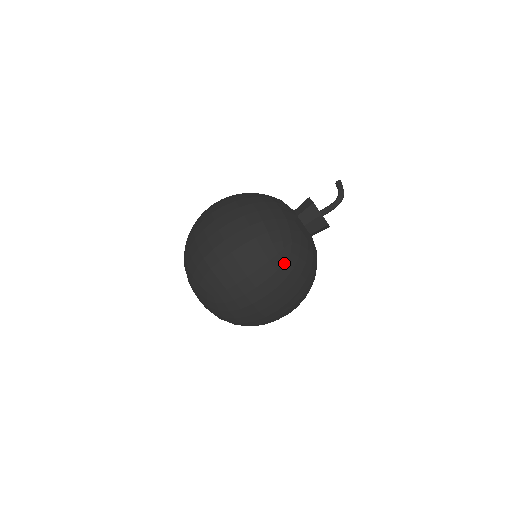
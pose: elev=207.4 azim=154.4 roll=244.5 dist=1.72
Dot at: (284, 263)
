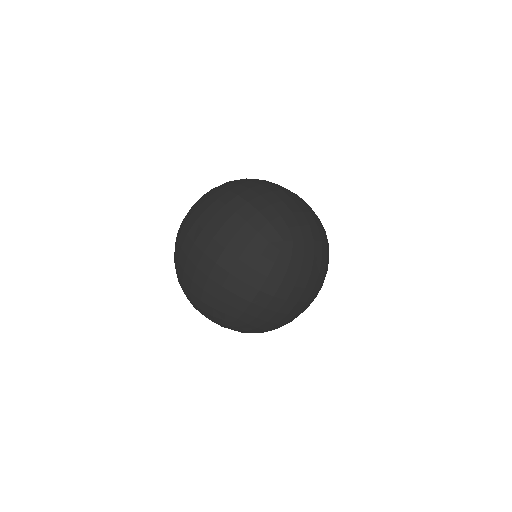
Dot at: occluded
